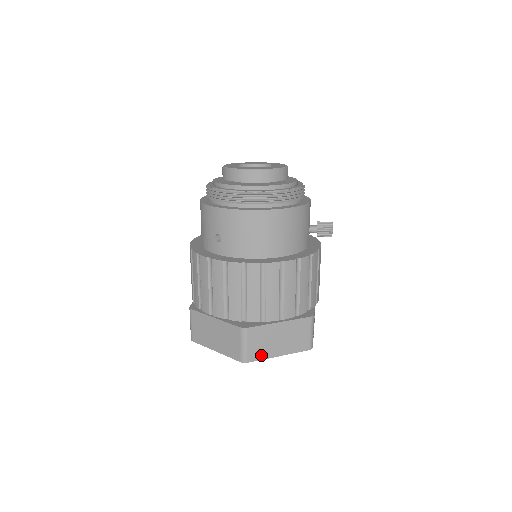
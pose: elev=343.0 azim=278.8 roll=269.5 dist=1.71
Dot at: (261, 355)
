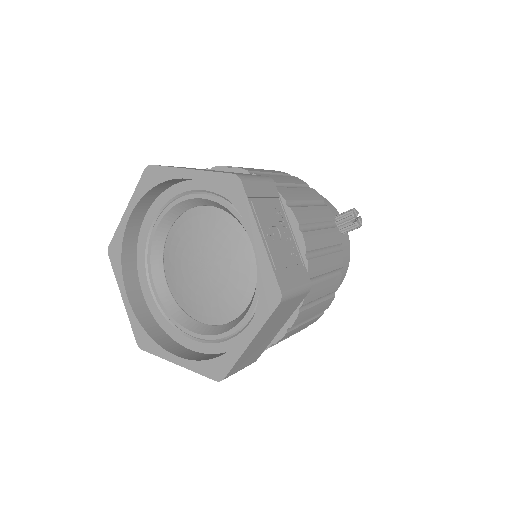
Dot at: occluded
